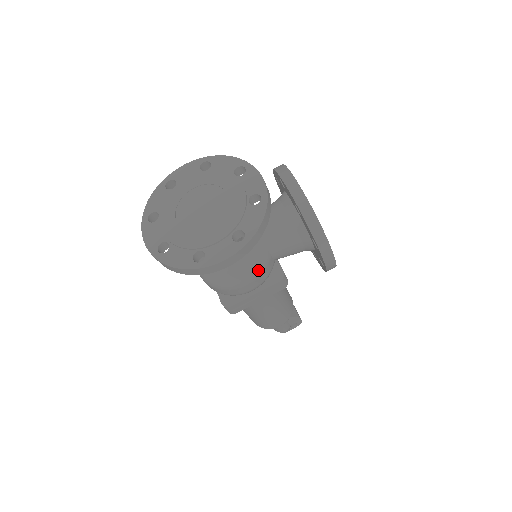
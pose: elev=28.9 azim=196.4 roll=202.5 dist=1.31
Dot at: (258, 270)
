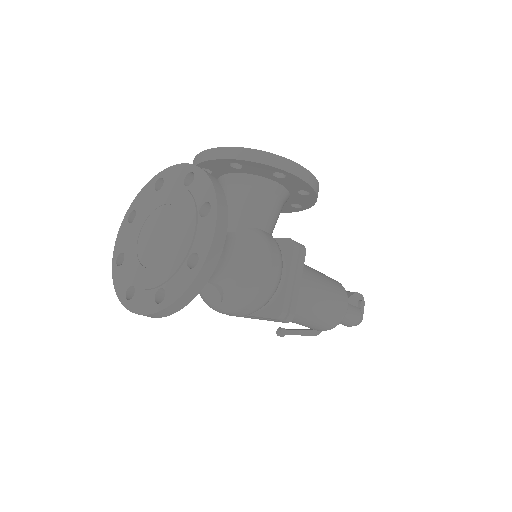
Dot at: (263, 247)
